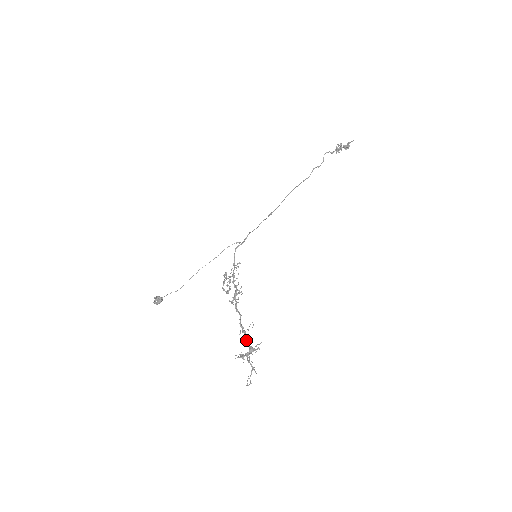
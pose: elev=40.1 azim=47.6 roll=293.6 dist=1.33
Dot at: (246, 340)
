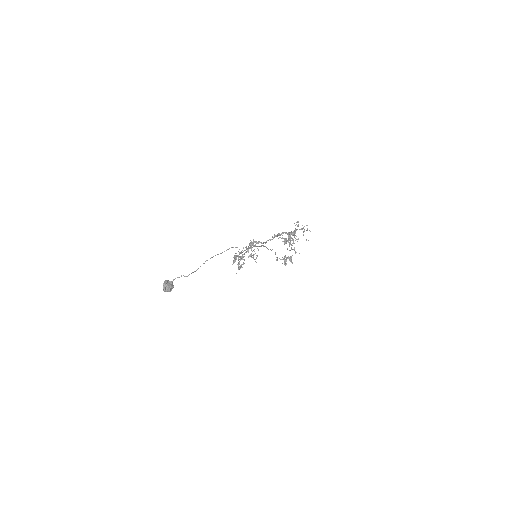
Dot at: occluded
